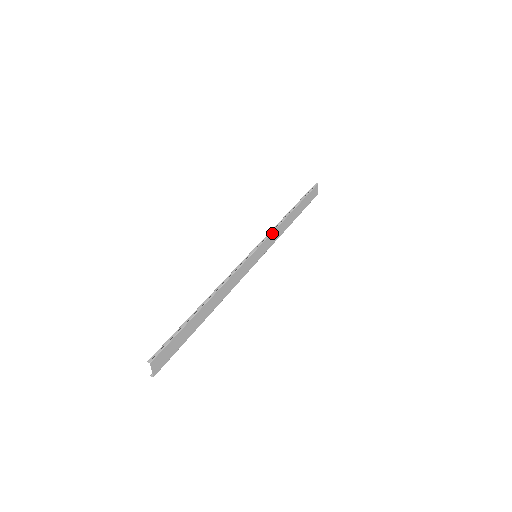
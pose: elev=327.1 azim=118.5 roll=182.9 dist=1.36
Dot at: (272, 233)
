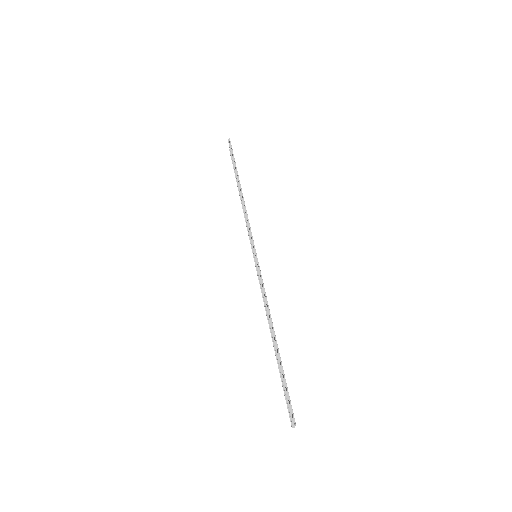
Dot at: (249, 224)
